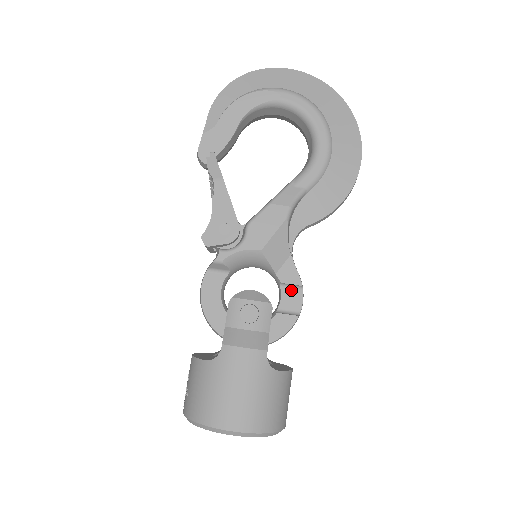
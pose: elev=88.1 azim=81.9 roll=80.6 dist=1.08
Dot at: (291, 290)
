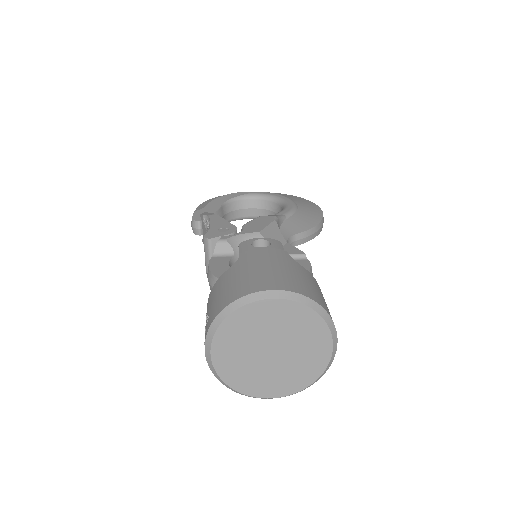
Dot at: (296, 261)
